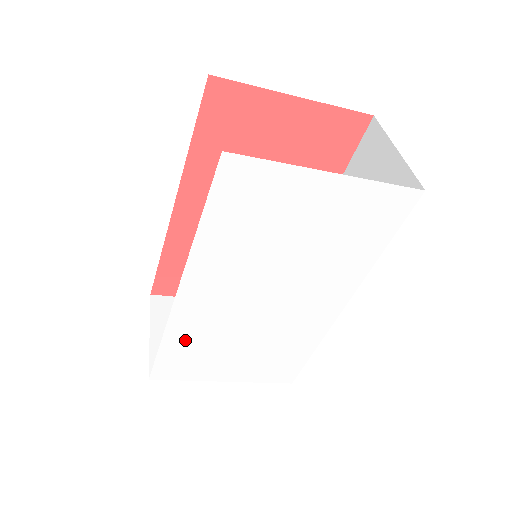
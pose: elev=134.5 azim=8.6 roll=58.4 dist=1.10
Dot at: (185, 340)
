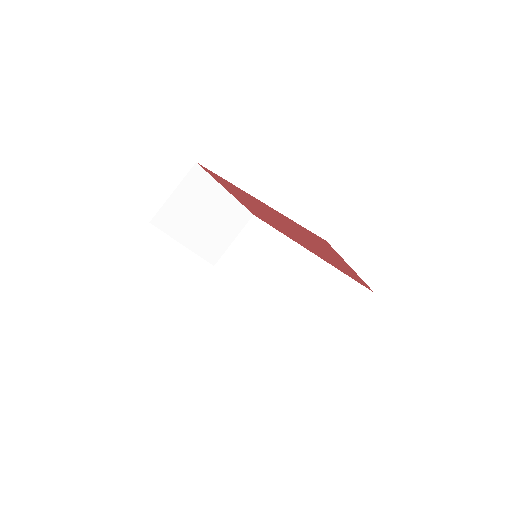
Dot at: occluded
